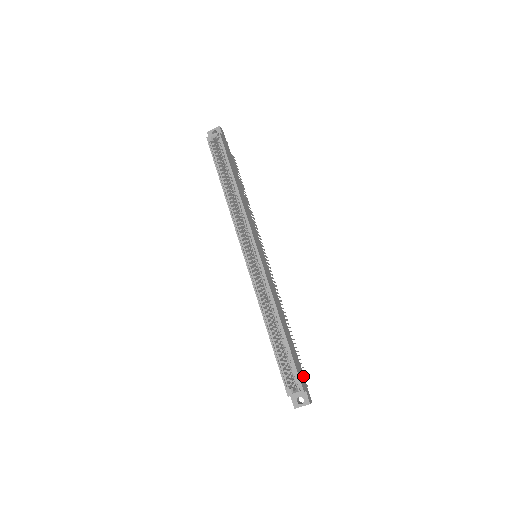
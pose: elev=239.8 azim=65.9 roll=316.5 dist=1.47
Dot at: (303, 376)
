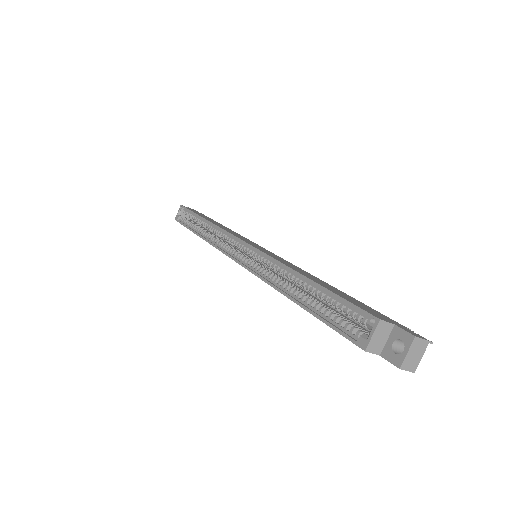
Dot at: (388, 318)
